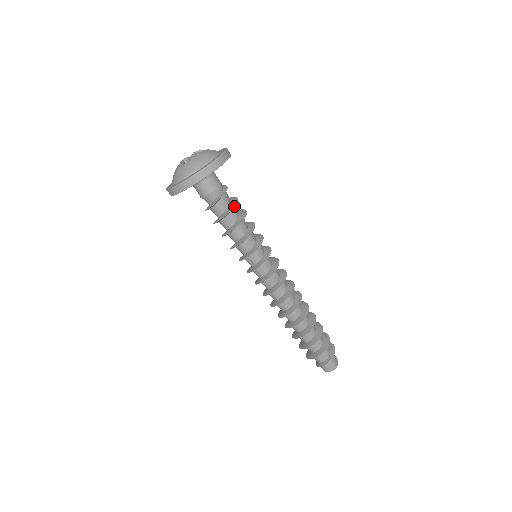
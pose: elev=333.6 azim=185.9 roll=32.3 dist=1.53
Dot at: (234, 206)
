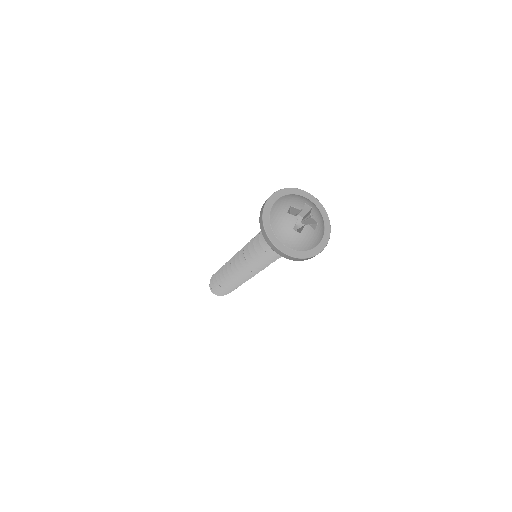
Dot at: occluded
